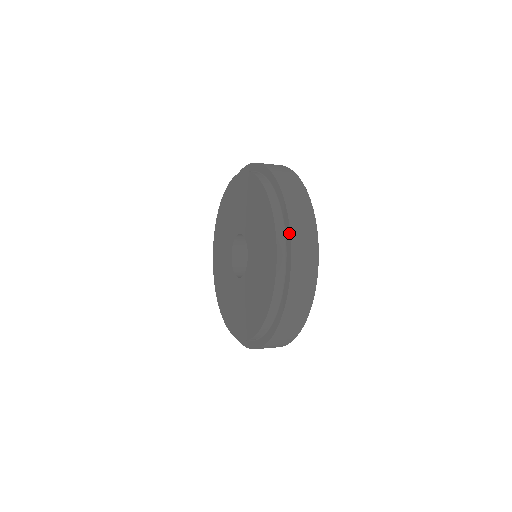
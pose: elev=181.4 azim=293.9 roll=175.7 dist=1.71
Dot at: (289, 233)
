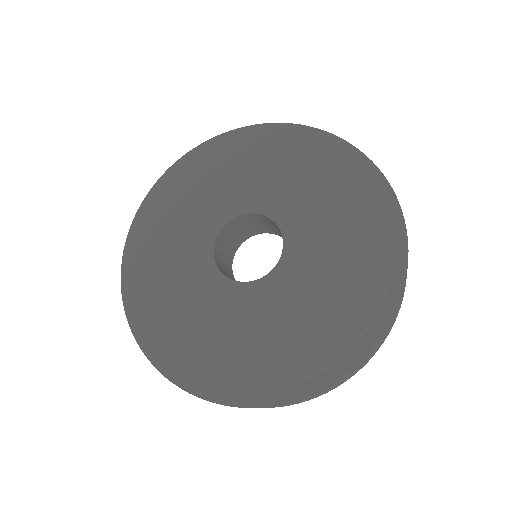
Dot at: (297, 126)
